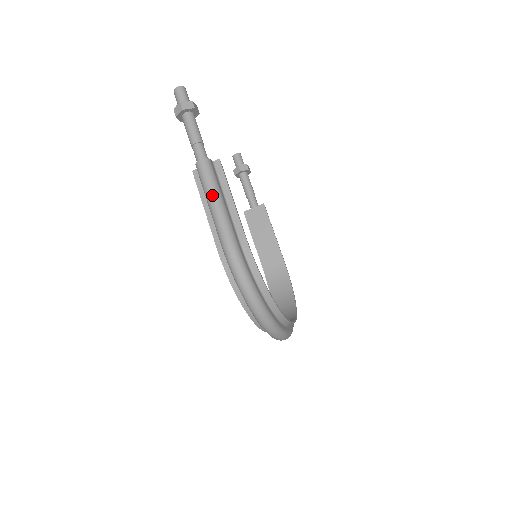
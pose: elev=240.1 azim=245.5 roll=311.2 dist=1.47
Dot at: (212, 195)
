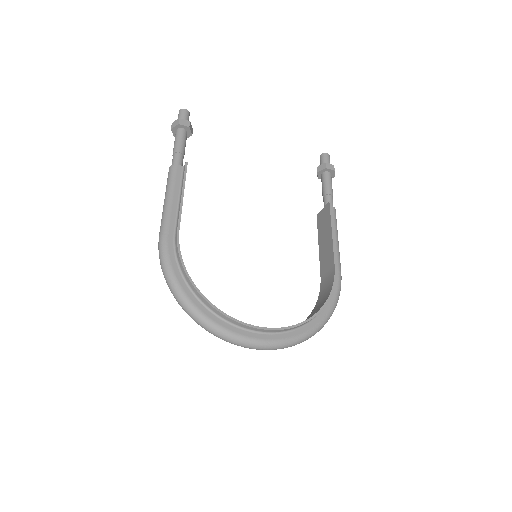
Dot at: (165, 196)
